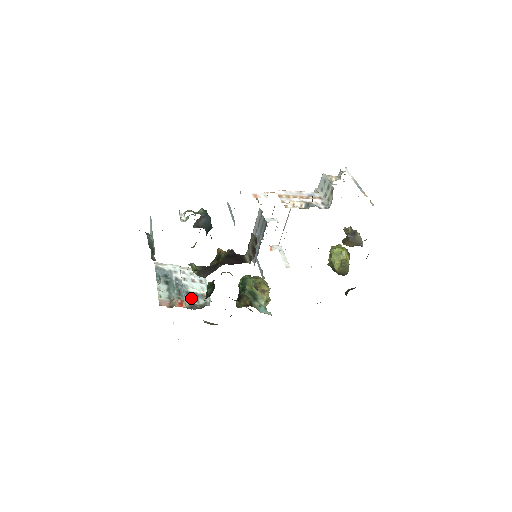
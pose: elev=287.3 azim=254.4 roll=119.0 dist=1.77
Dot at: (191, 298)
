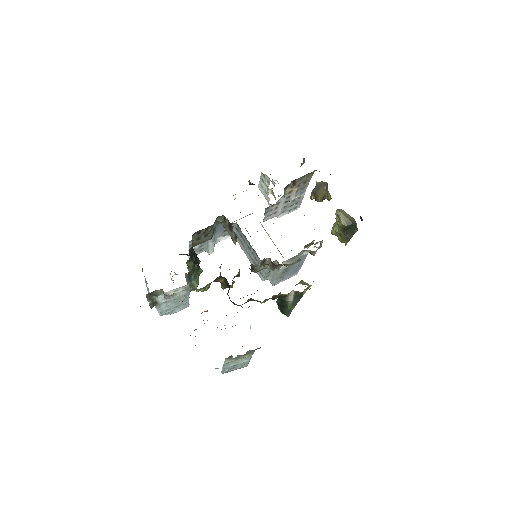
Dot at: occluded
